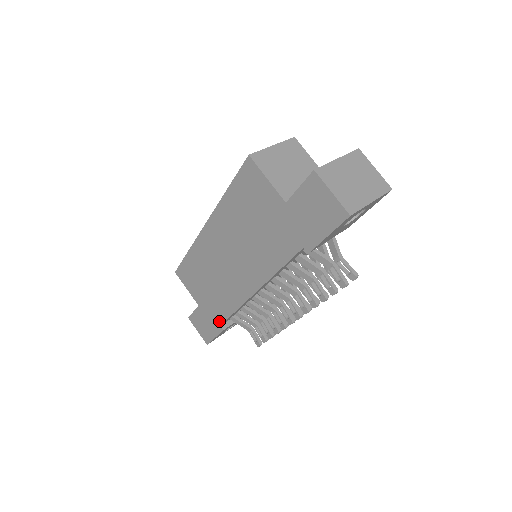
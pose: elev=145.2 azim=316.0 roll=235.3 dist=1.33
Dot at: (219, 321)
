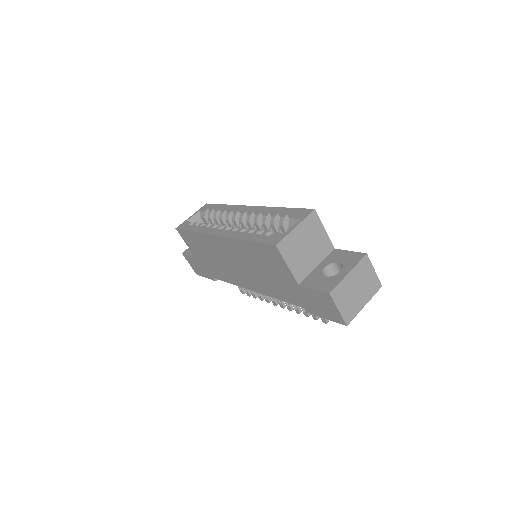
Dot at: (213, 276)
